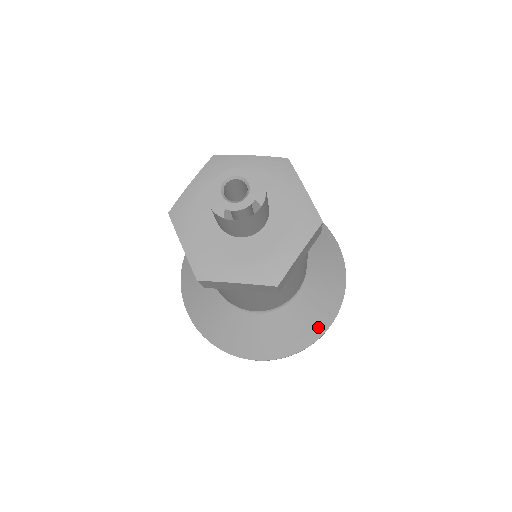
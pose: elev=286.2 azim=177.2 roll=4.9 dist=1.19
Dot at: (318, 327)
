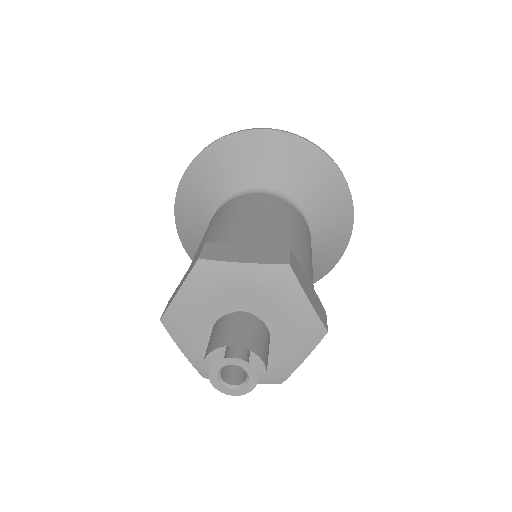
Dot at: (321, 272)
